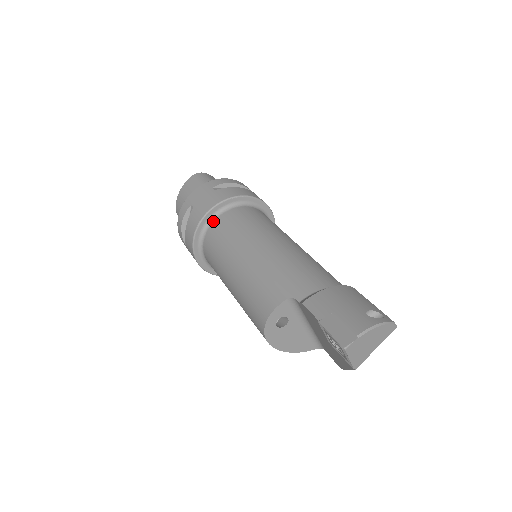
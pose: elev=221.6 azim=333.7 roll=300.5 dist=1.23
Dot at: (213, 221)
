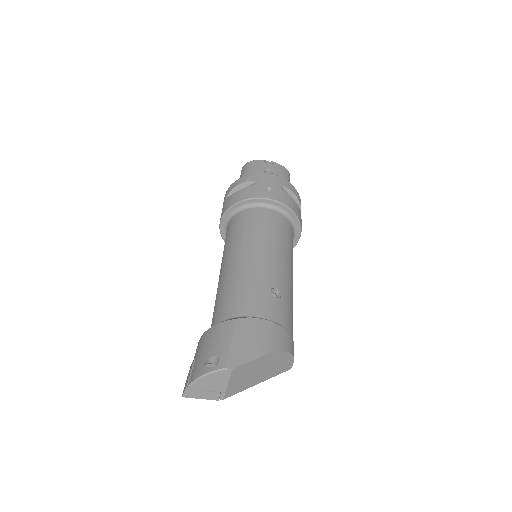
Dot at: occluded
